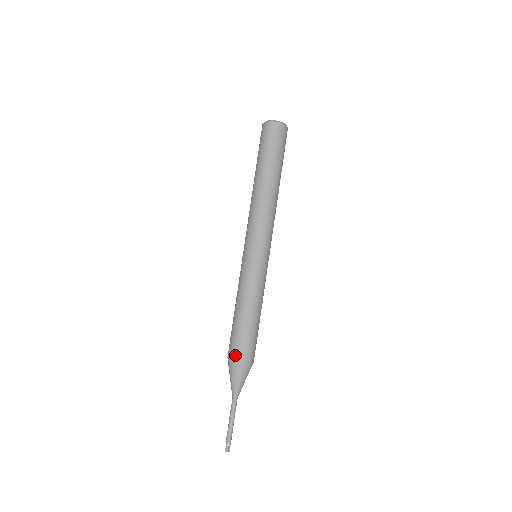
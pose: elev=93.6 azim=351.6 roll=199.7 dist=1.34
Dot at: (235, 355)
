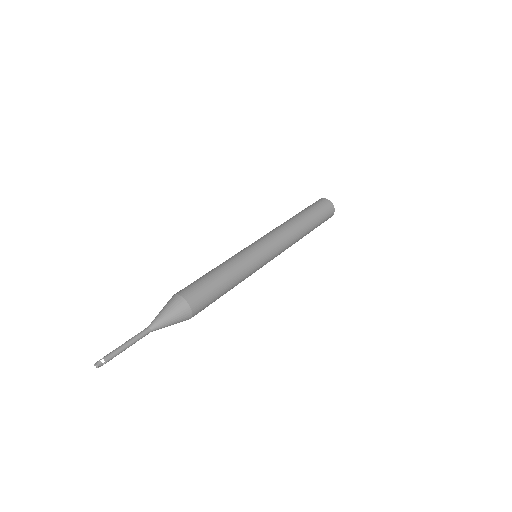
Dot at: (179, 291)
